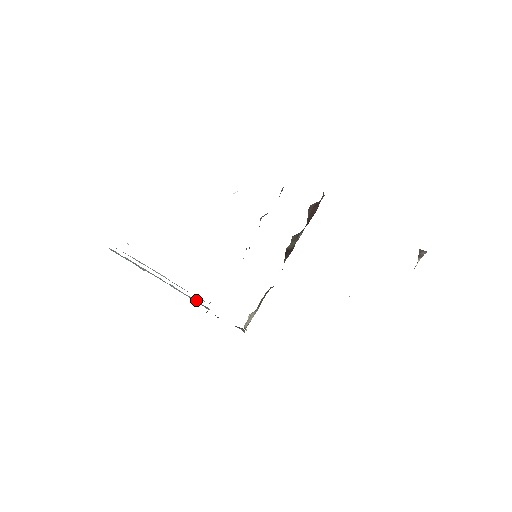
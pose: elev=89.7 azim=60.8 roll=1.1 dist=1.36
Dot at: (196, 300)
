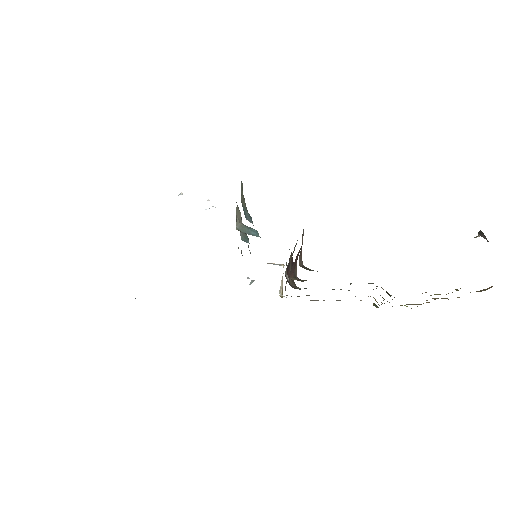
Dot at: occluded
